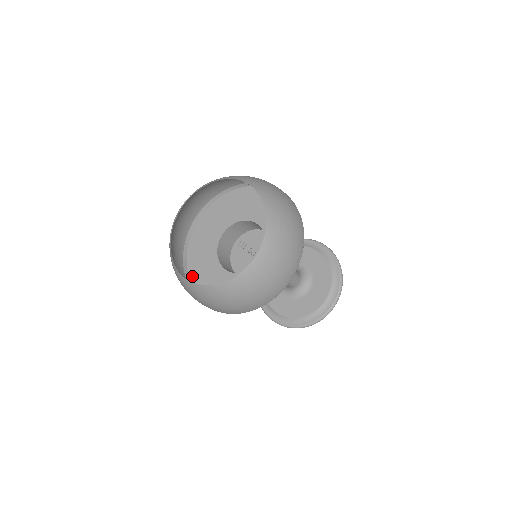
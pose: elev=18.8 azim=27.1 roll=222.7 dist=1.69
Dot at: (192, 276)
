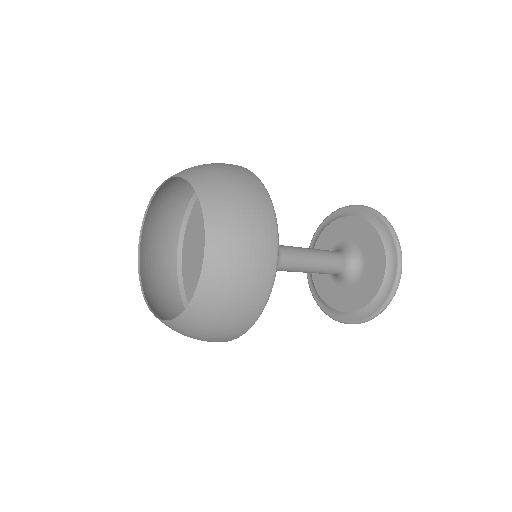
Dot at: (187, 292)
